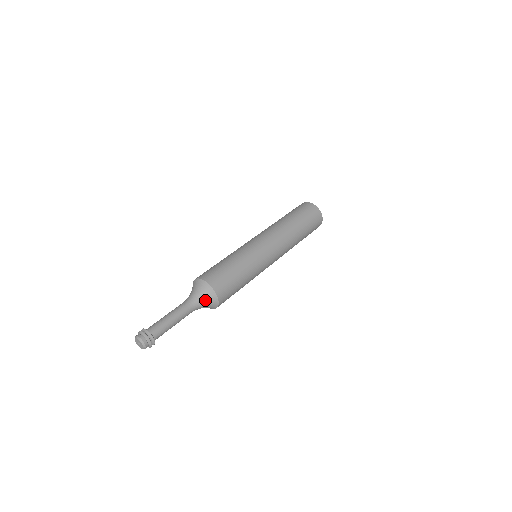
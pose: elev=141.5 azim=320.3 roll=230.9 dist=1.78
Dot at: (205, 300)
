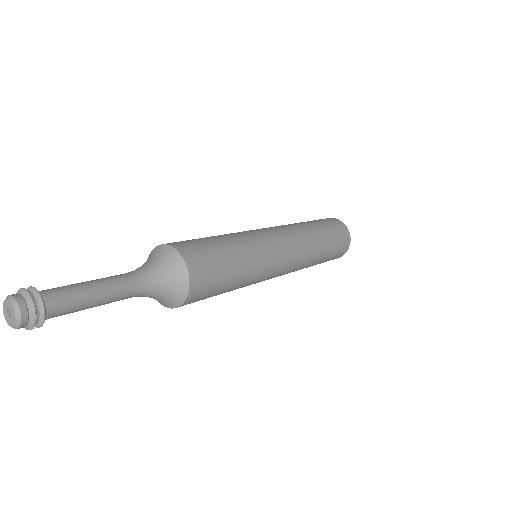
Dot at: (160, 266)
